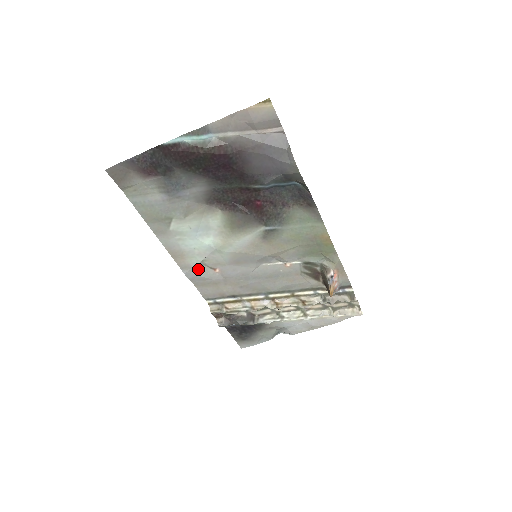
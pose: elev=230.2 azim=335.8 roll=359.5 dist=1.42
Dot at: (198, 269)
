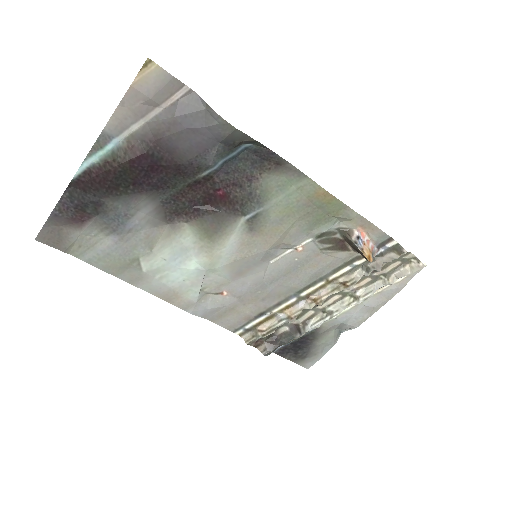
Dot at: (203, 302)
